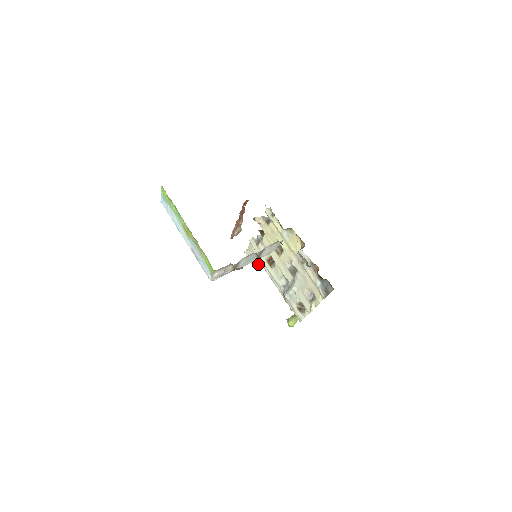
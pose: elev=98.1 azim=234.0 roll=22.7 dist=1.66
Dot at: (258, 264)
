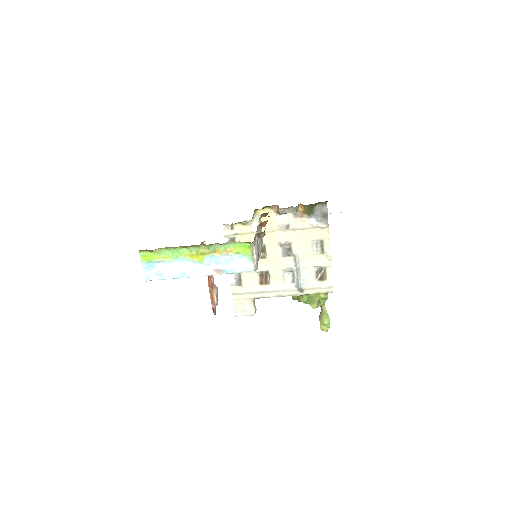
Dot at: (255, 310)
